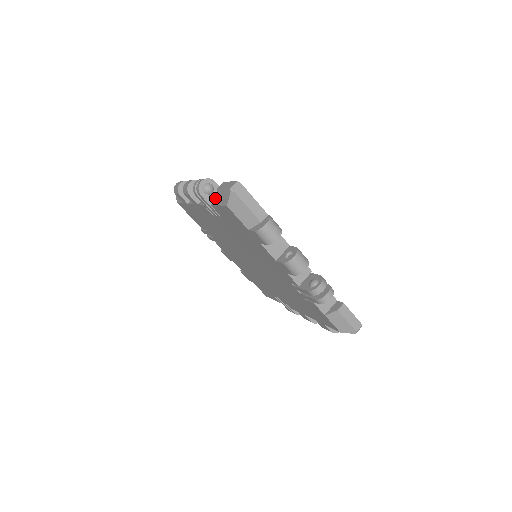
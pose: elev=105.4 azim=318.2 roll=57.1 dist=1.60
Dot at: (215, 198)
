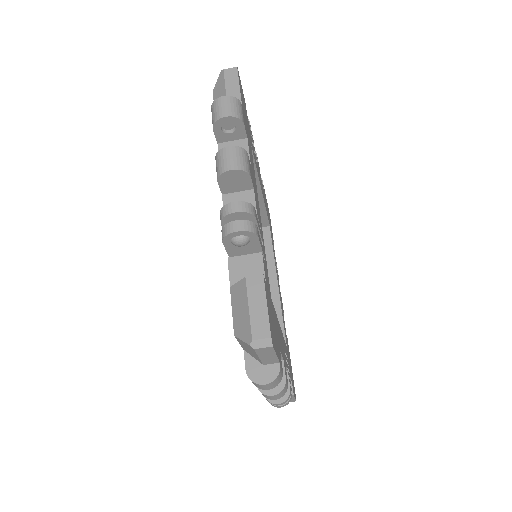
Dot at: (242, 249)
